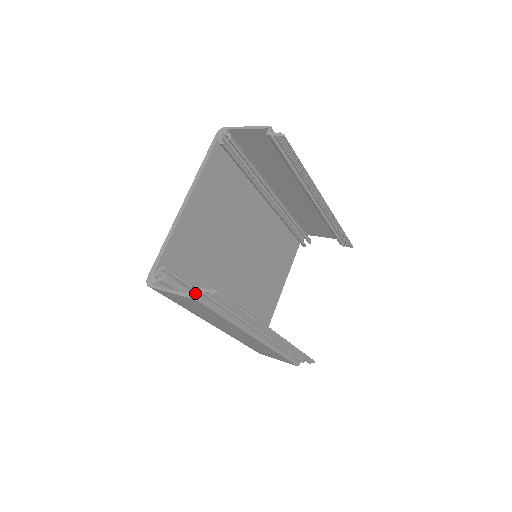
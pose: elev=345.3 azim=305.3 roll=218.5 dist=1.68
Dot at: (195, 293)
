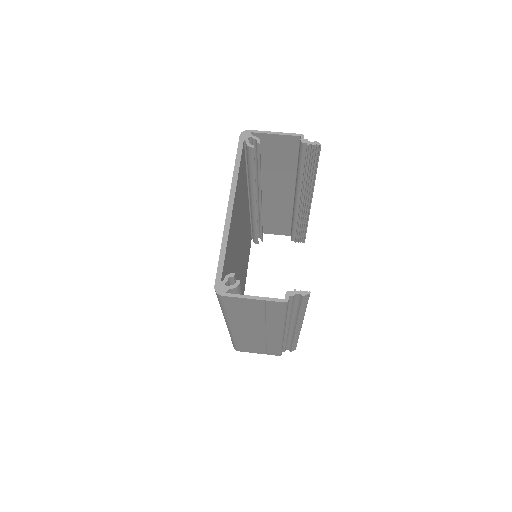
Dot at: occluded
